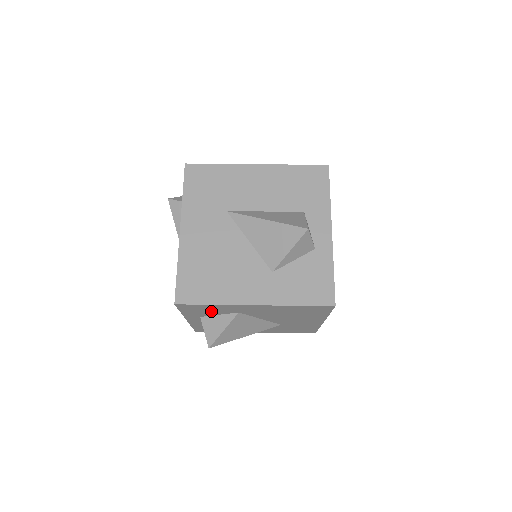
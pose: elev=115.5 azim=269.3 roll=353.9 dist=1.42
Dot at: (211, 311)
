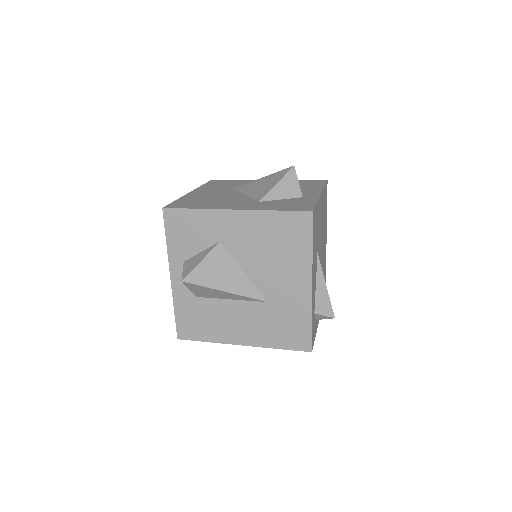
Dot at: (194, 237)
